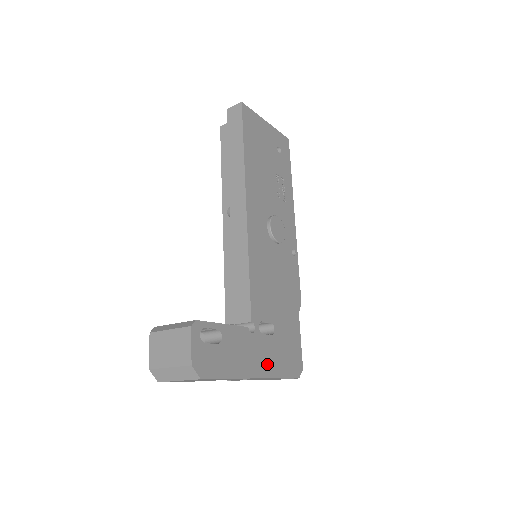
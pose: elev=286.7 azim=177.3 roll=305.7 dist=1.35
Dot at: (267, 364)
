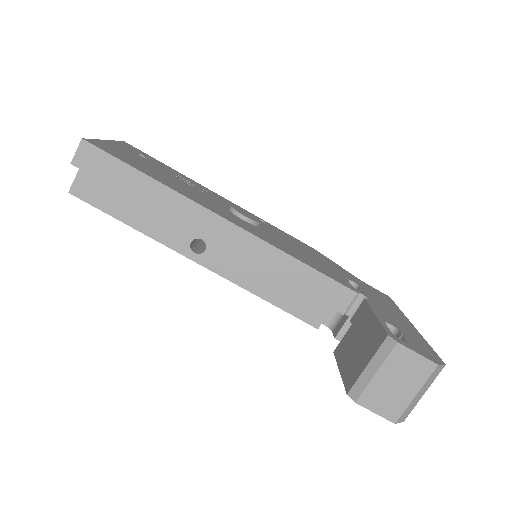
Dot at: (390, 306)
